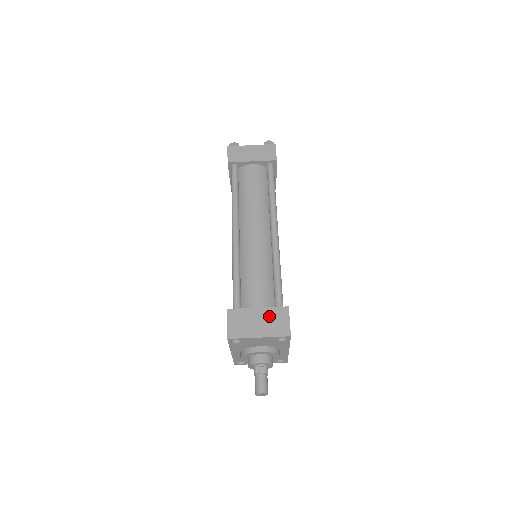
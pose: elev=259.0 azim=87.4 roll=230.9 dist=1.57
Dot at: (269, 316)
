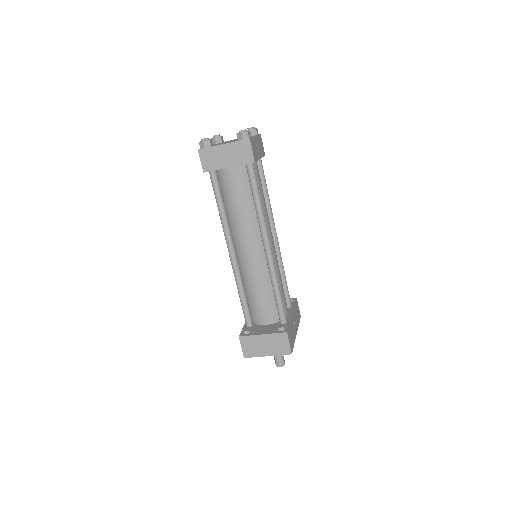
Dot at: (272, 340)
